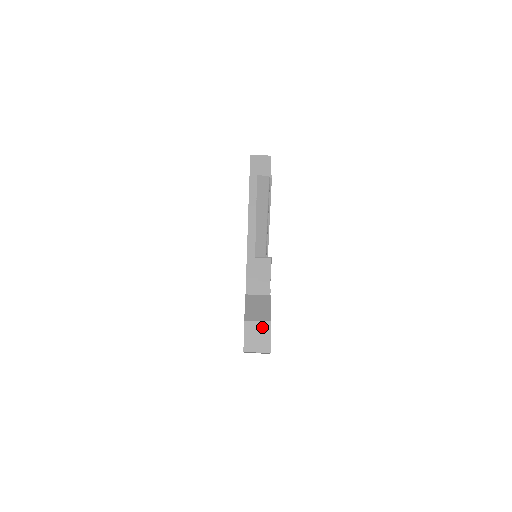
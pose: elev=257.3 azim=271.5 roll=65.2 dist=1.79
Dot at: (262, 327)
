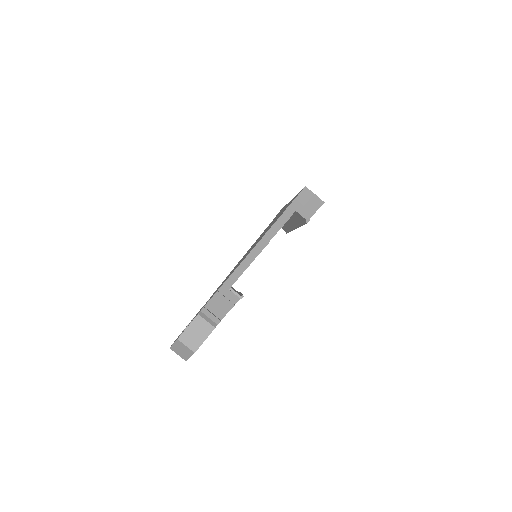
Dot at: (187, 350)
